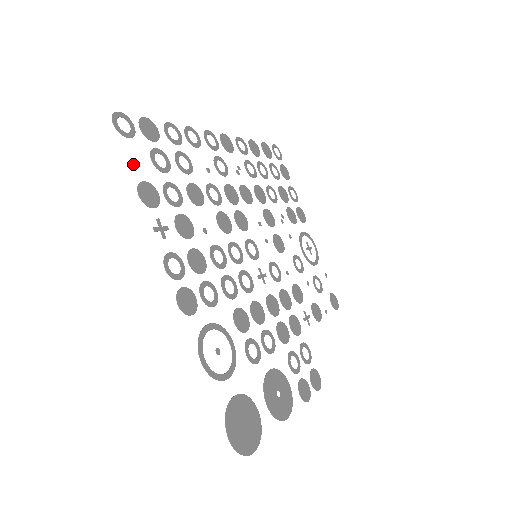
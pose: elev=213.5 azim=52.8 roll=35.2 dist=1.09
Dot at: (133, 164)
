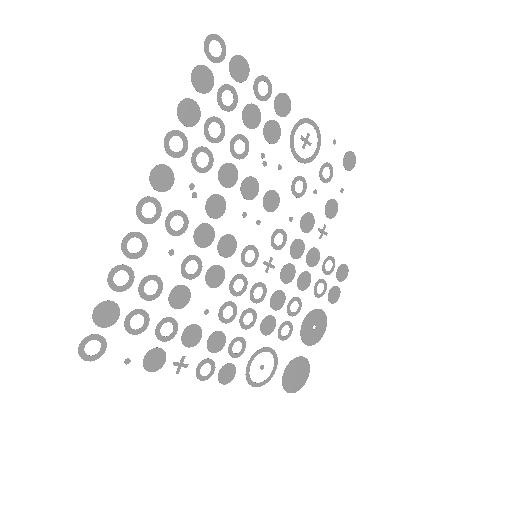
Dot at: (127, 361)
